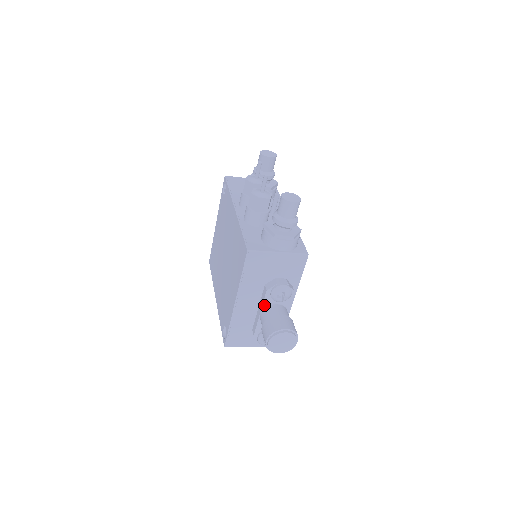
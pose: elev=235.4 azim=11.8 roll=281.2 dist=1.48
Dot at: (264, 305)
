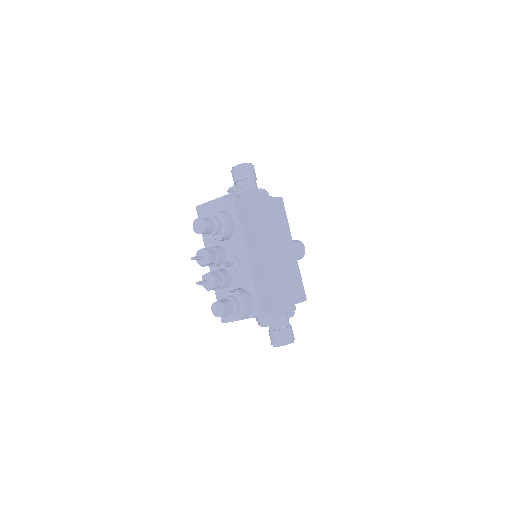
Dot at: occluded
